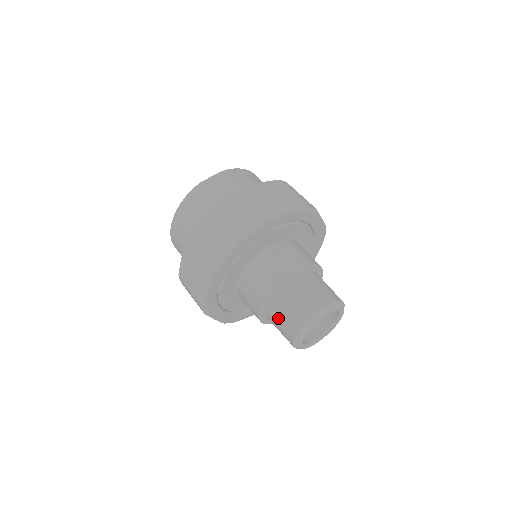
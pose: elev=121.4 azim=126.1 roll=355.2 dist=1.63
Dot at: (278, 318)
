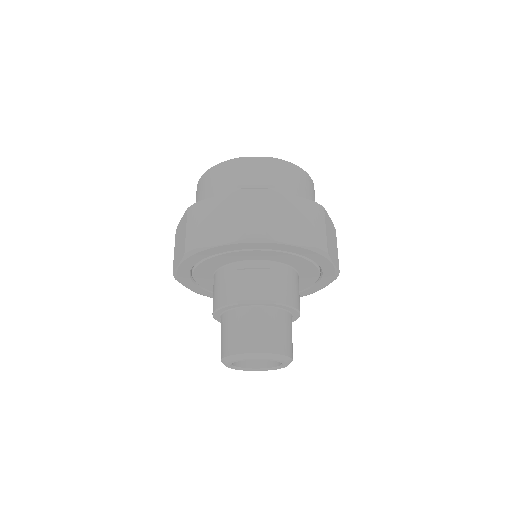
Dot at: (222, 330)
